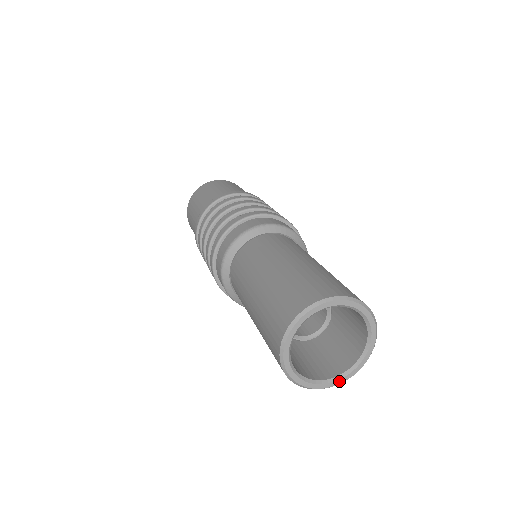
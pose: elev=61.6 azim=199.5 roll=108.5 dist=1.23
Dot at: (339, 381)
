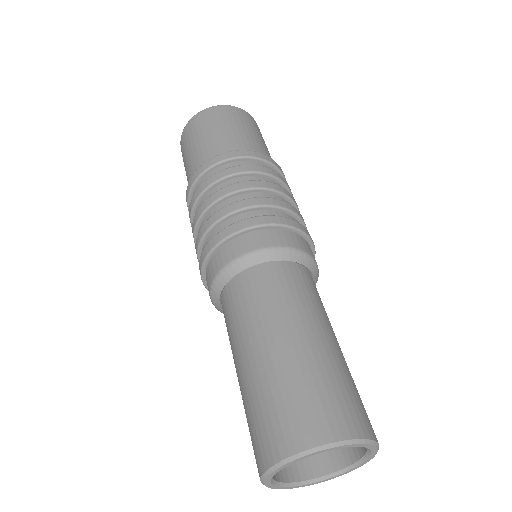
Dot at: (342, 474)
